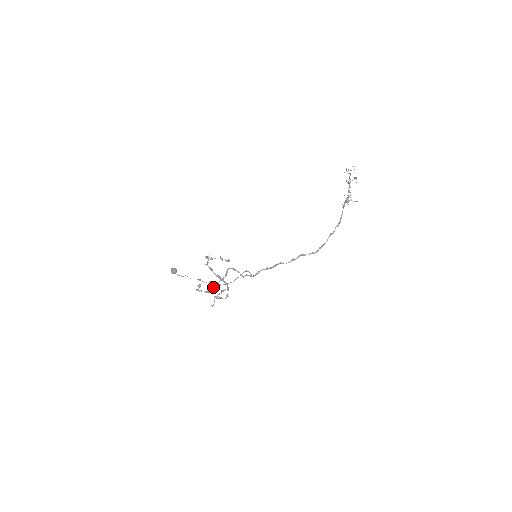
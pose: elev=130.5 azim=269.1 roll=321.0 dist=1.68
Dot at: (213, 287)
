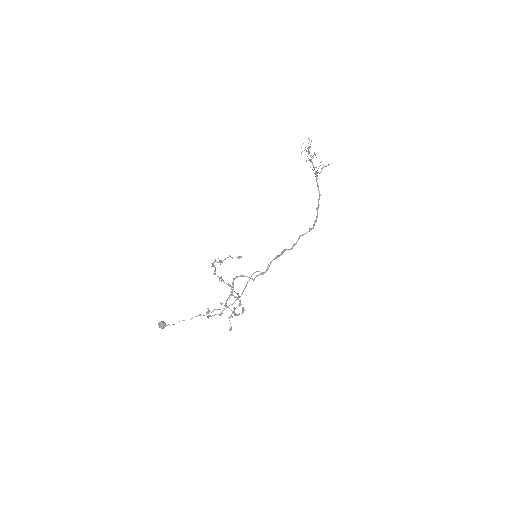
Dot at: (226, 304)
